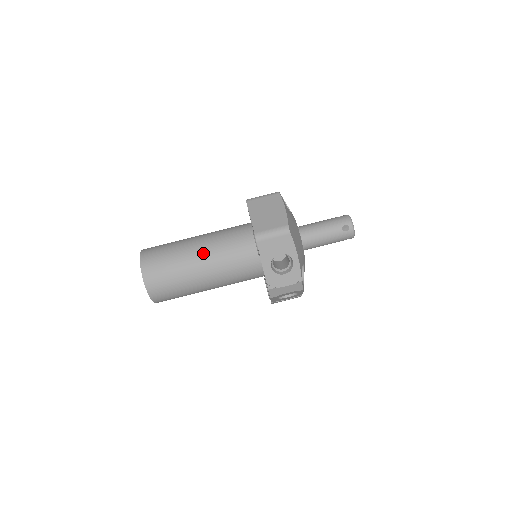
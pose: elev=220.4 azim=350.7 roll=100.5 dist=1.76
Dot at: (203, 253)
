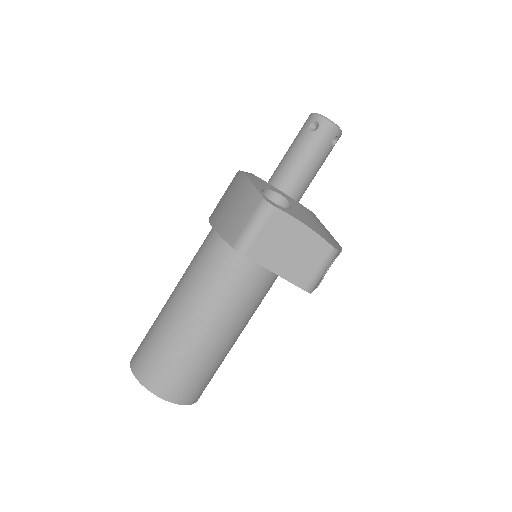
Dot at: (228, 330)
